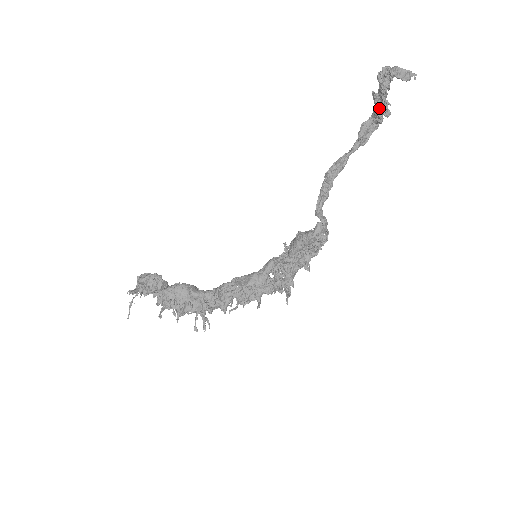
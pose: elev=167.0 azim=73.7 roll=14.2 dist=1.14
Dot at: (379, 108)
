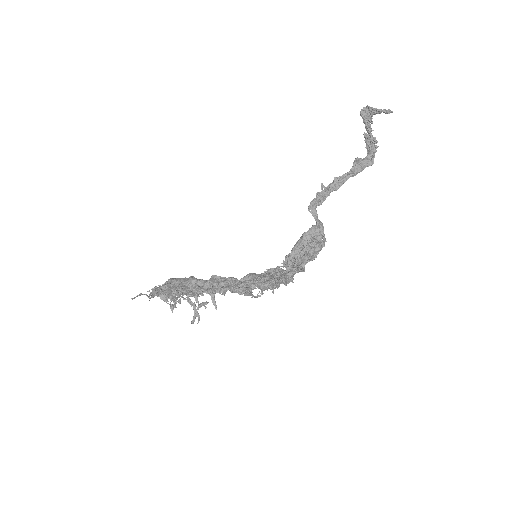
Dot at: (368, 141)
